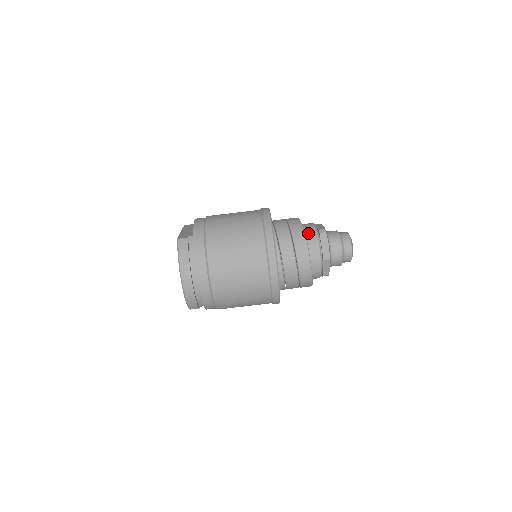
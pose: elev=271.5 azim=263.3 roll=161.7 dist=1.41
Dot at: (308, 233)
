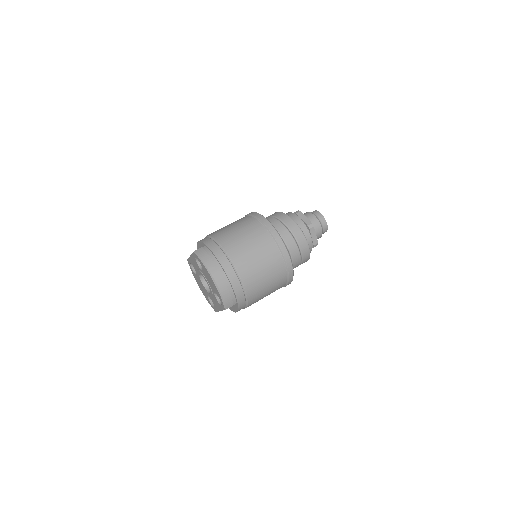
Dot at: occluded
